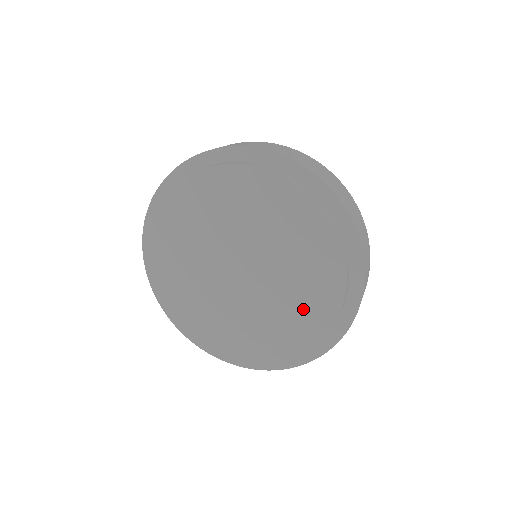
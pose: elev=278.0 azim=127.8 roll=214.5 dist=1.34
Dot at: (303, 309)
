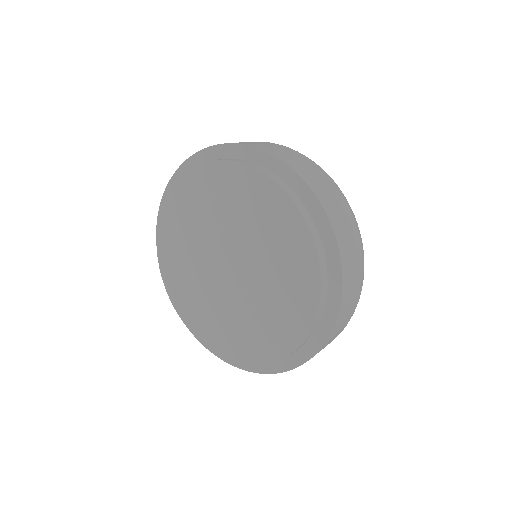
Dot at: (286, 299)
